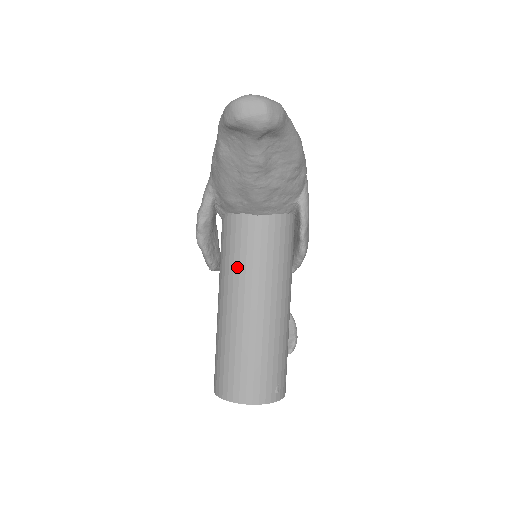
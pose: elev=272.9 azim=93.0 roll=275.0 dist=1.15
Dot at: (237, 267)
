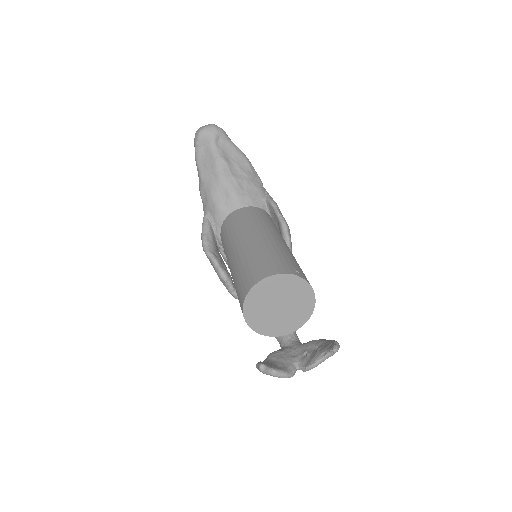
Dot at: (234, 231)
